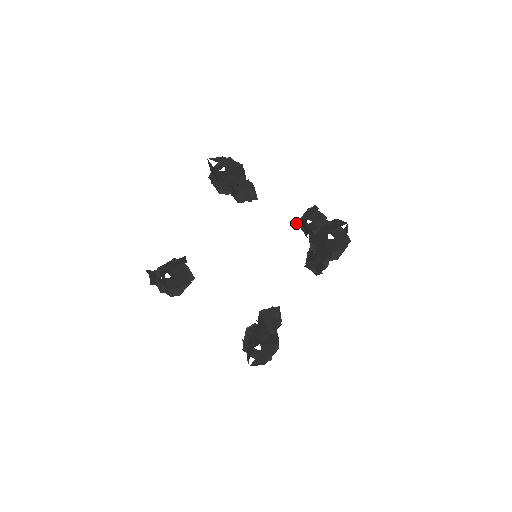
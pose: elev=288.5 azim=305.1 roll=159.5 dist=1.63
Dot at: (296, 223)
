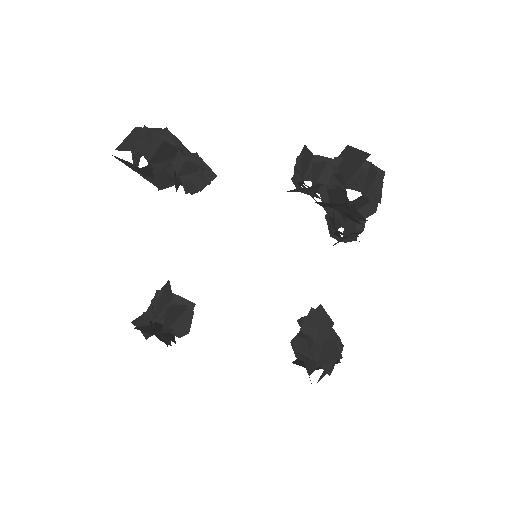
Dot at: (289, 191)
